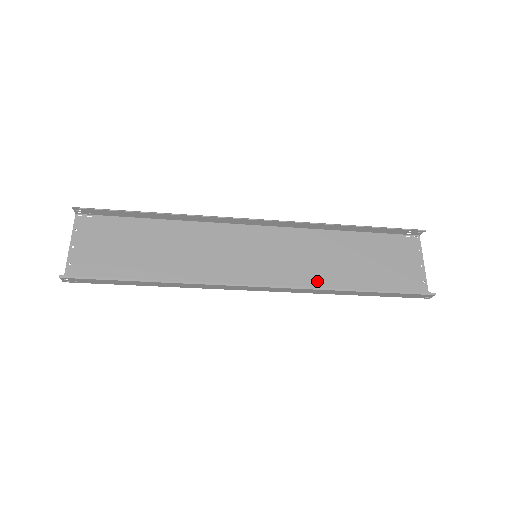
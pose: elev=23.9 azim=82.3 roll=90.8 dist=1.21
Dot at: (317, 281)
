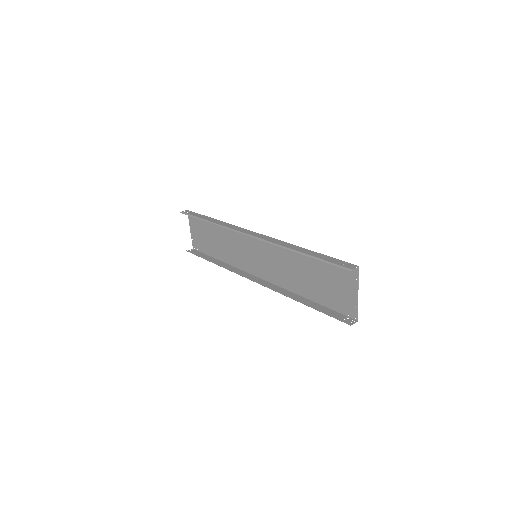
Dot at: (288, 282)
